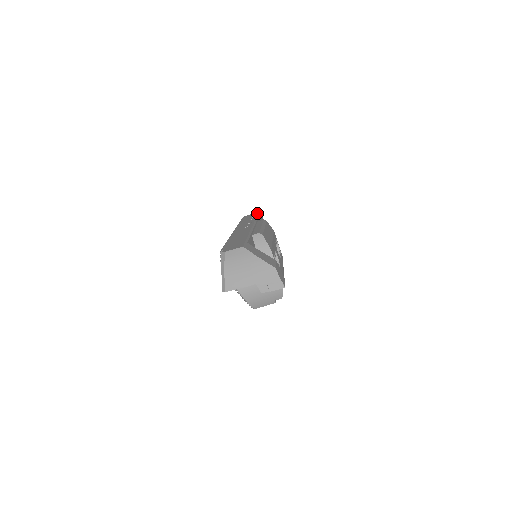
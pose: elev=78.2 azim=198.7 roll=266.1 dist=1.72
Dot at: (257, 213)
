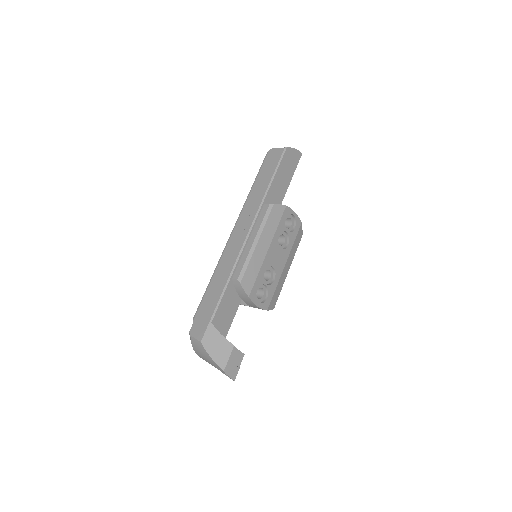
Dot at: (278, 161)
